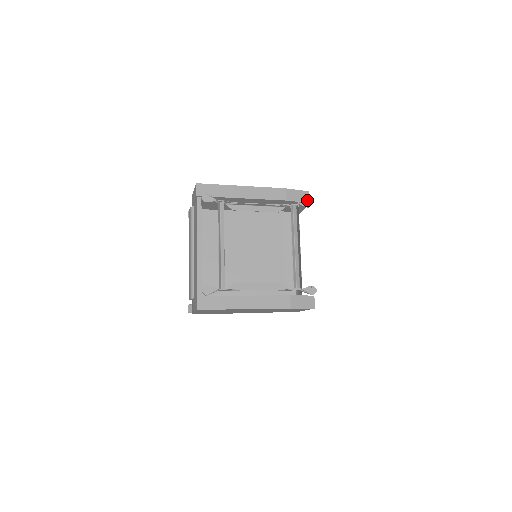
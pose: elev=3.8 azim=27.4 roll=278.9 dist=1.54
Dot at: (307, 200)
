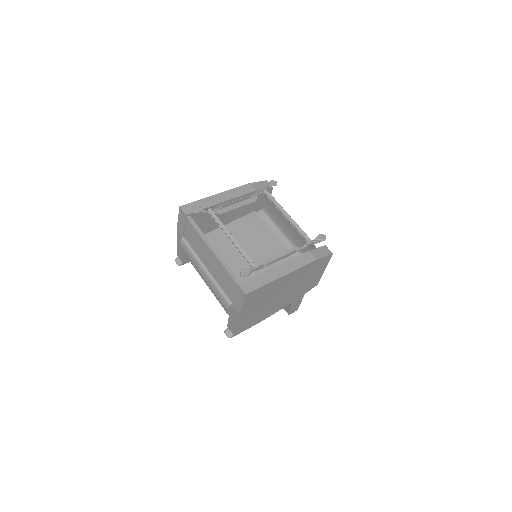
Dot at: (271, 181)
